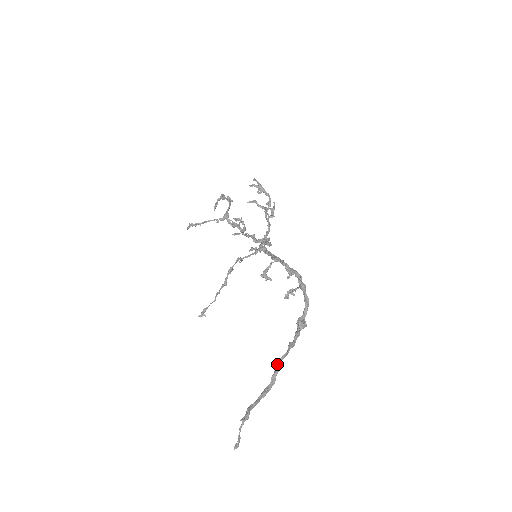
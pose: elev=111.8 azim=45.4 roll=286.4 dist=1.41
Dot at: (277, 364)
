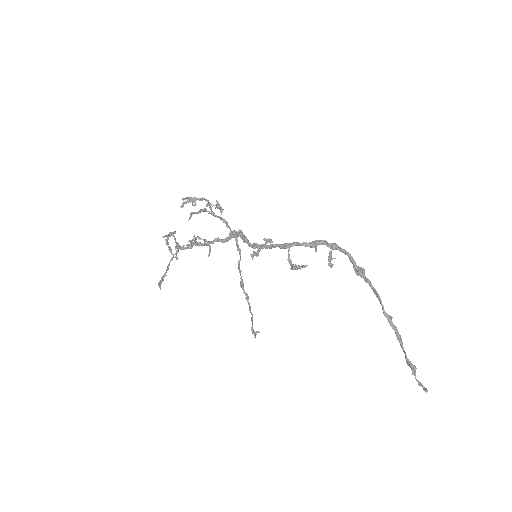
Dot at: (386, 316)
